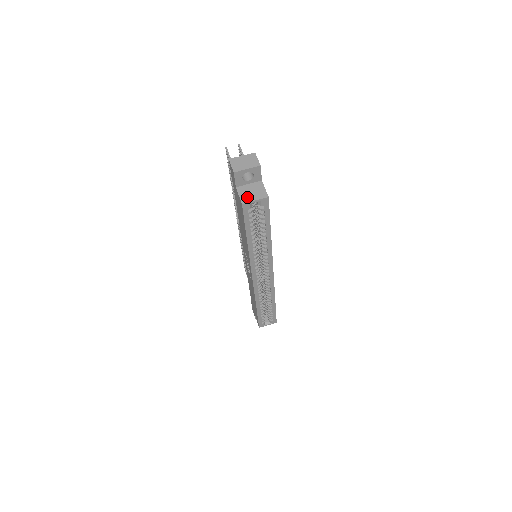
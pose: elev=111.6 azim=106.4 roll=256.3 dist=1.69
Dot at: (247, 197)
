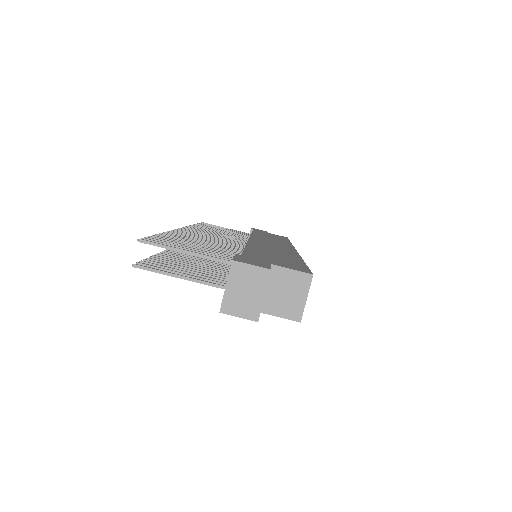
Dot at: (292, 307)
